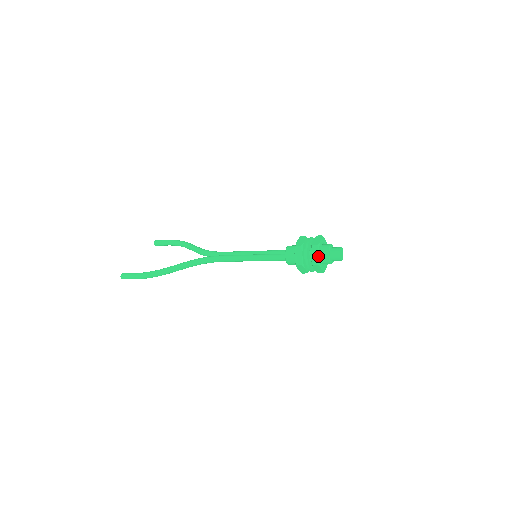
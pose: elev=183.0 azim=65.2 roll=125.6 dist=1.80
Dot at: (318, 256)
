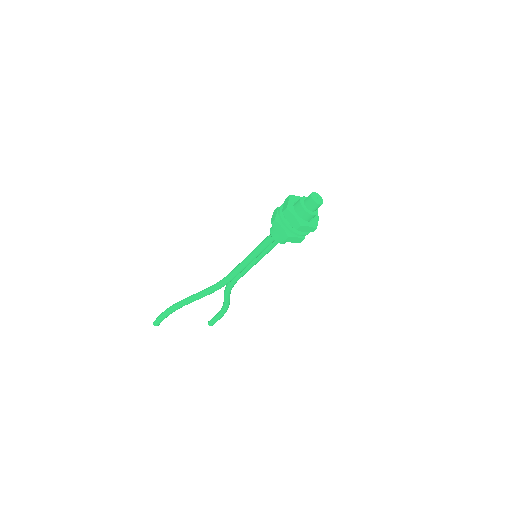
Dot at: (288, 202)
